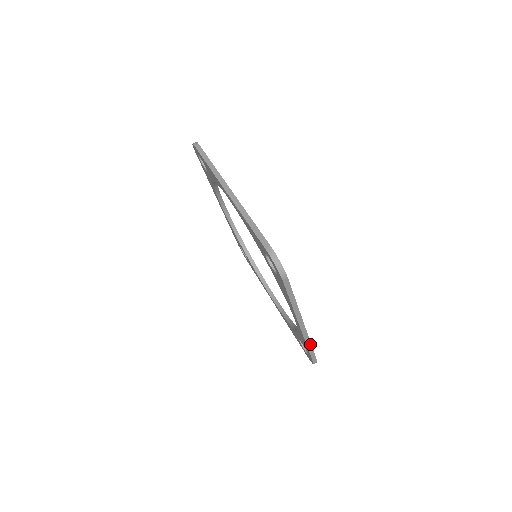
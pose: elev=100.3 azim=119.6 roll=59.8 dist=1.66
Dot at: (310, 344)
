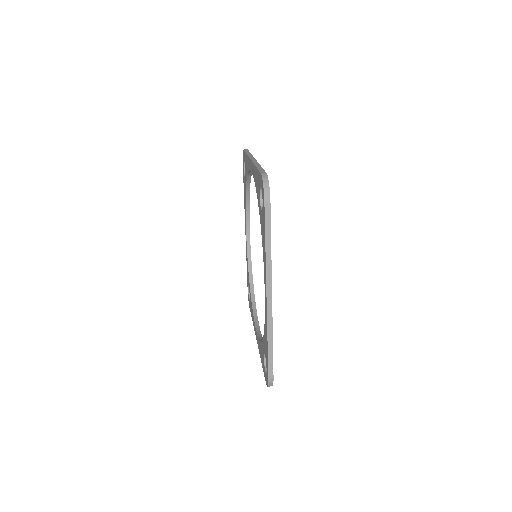
Dot at: (271, 337)
